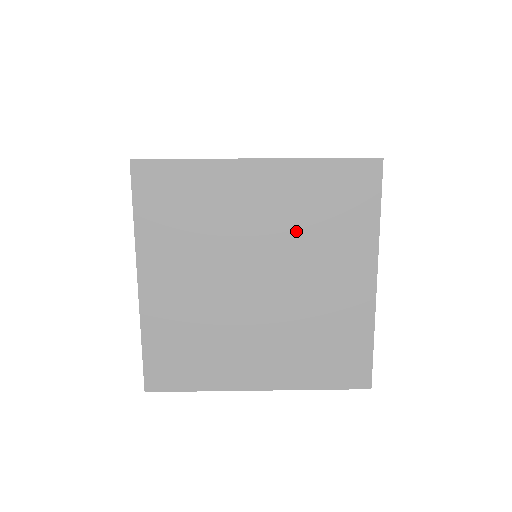
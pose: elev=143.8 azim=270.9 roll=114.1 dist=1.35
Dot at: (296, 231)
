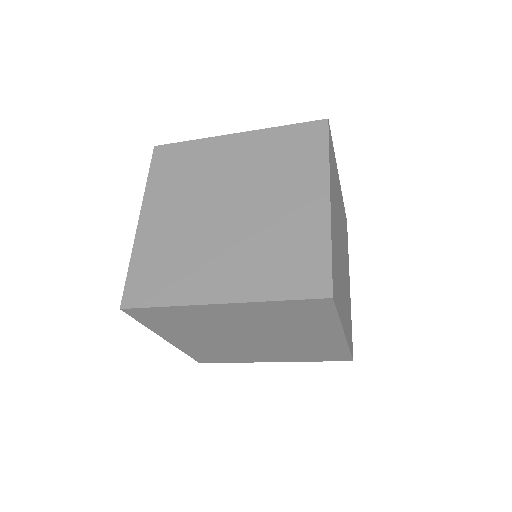
Dot at: (262, 172)
